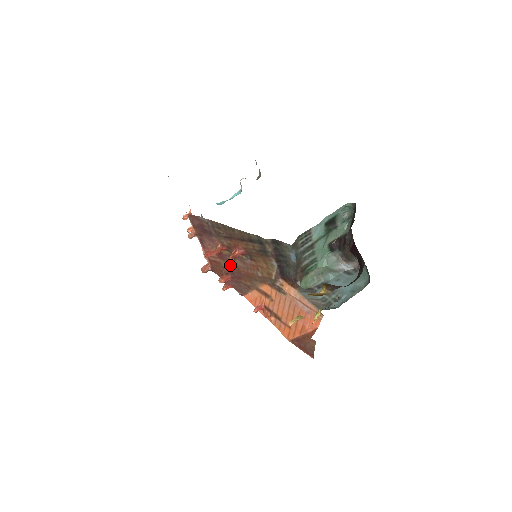
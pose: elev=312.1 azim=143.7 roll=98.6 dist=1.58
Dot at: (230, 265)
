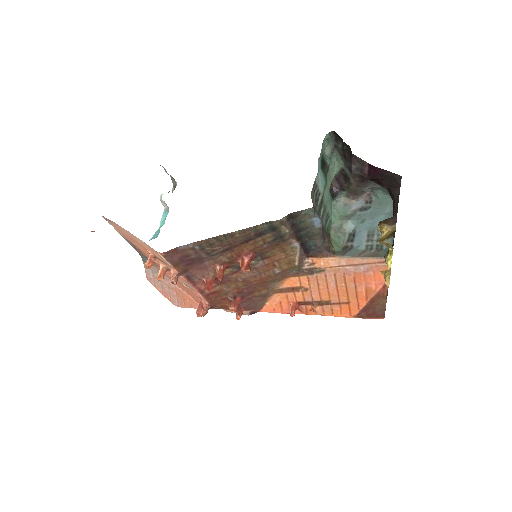
Dot at: (235, 284)
